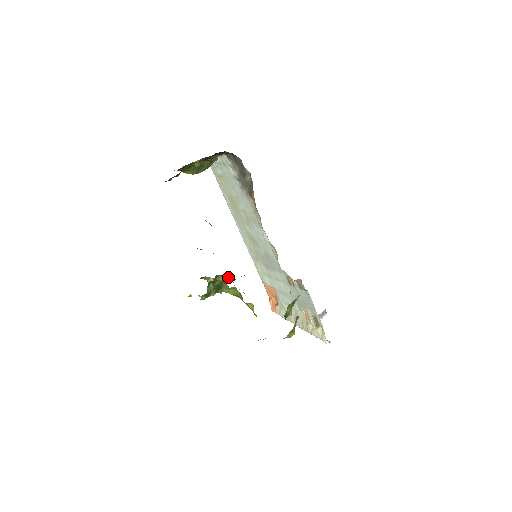
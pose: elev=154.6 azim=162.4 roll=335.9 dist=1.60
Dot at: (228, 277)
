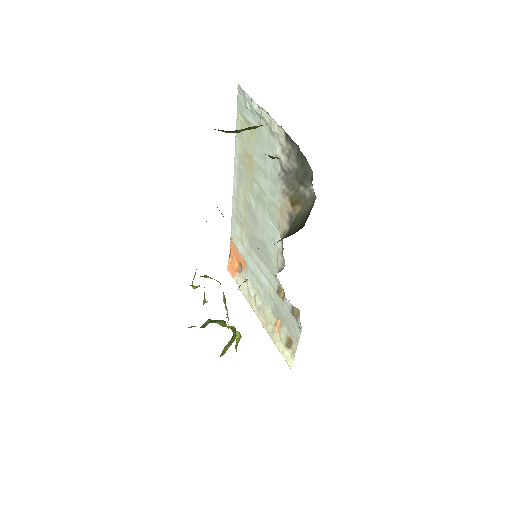
Dot at: (217, 281)
